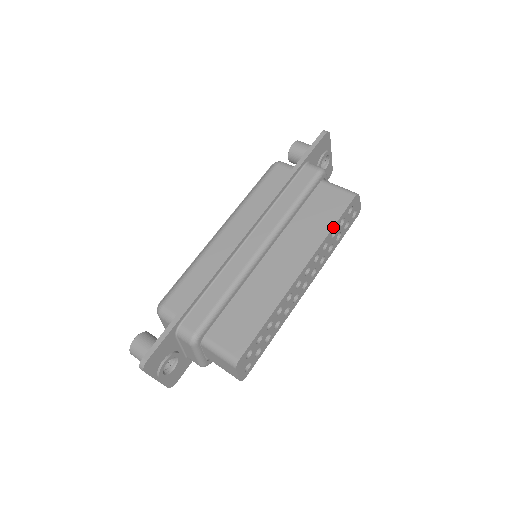
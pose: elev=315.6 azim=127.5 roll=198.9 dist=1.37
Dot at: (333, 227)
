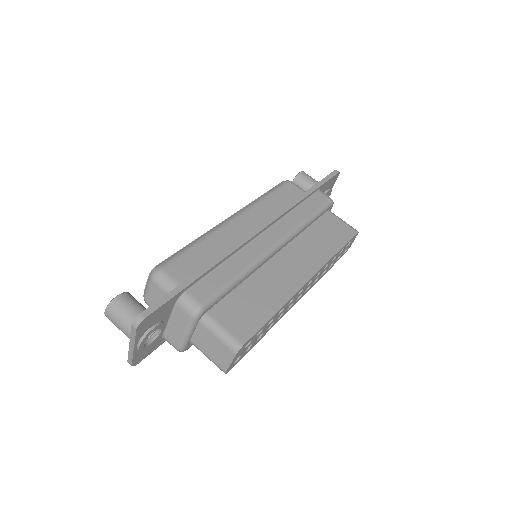
Dot at: (338, 251)
